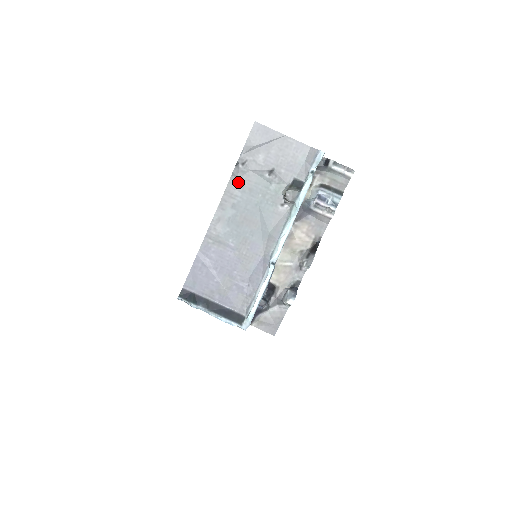
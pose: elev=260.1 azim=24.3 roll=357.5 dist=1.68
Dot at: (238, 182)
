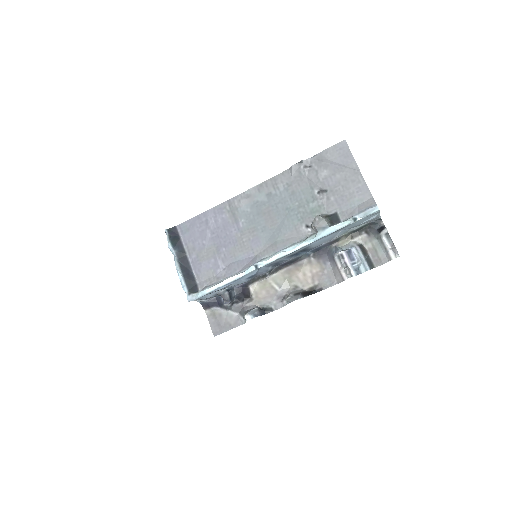
Dot at: (289, 178)
